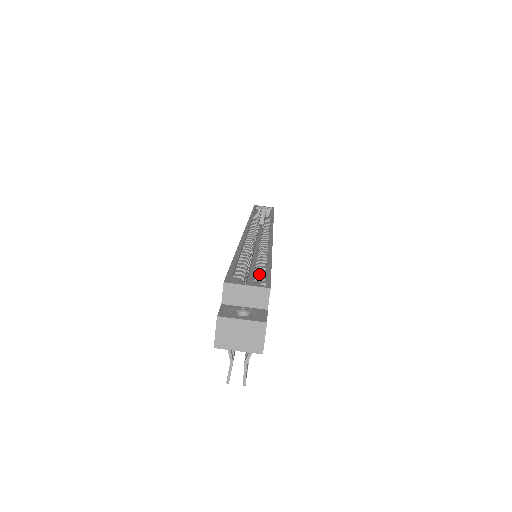
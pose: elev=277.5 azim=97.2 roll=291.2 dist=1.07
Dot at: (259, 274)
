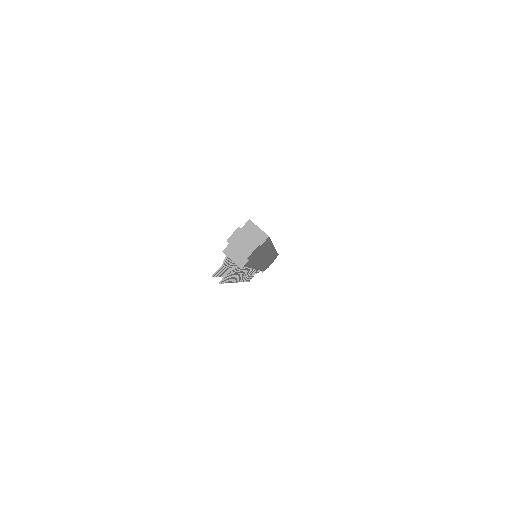
Dot at: occluded
